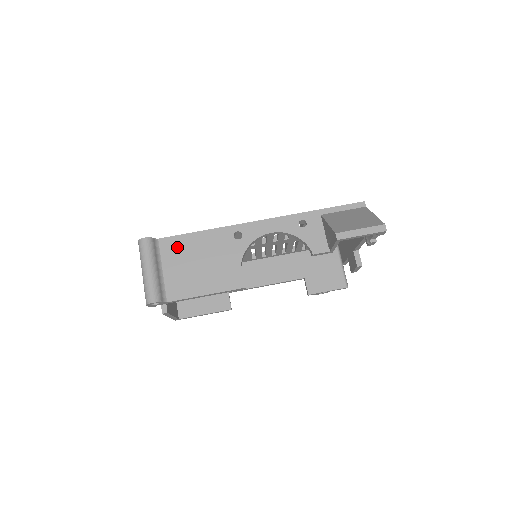
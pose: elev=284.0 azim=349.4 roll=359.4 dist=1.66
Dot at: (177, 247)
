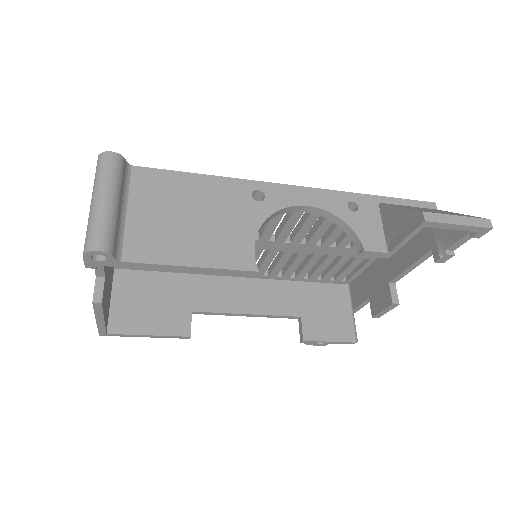
Dot at: (159, 185)
